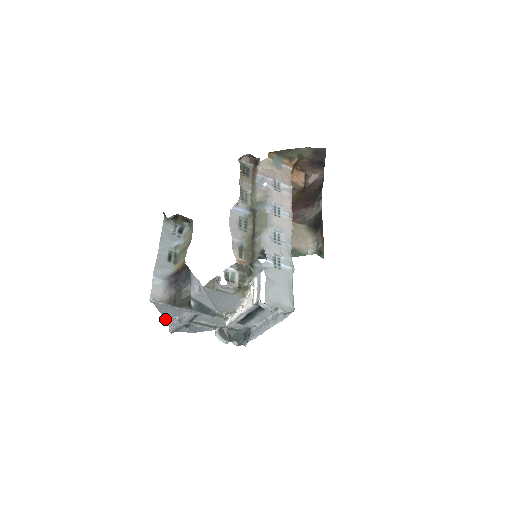
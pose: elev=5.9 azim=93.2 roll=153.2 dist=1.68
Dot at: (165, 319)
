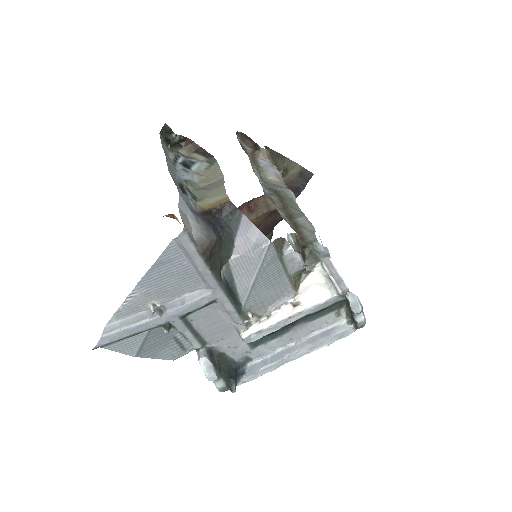
Dot at: (123, 304)
